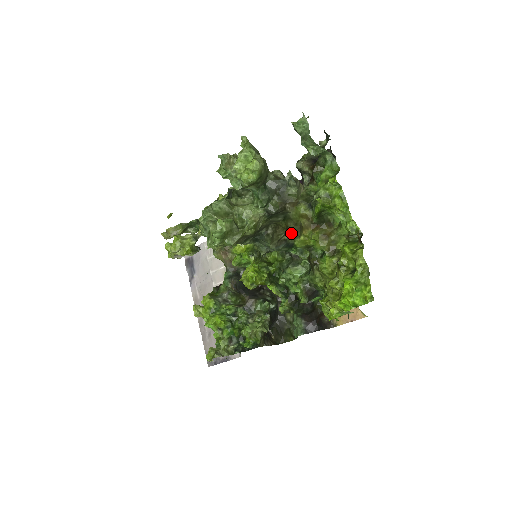
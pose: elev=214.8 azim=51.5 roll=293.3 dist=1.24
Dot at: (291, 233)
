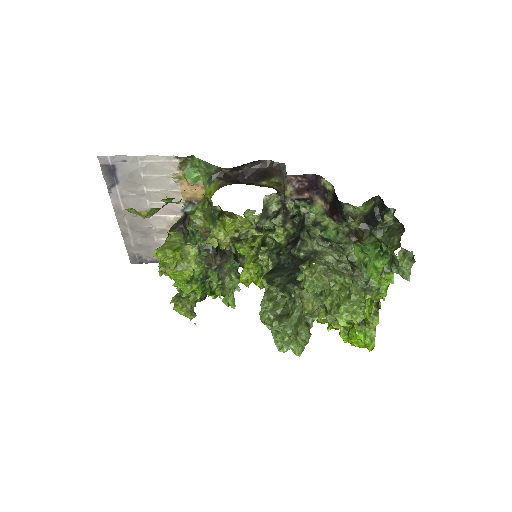
Dot at: occluded
